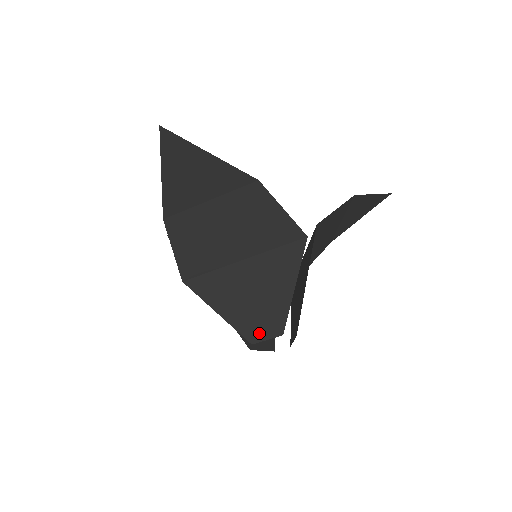
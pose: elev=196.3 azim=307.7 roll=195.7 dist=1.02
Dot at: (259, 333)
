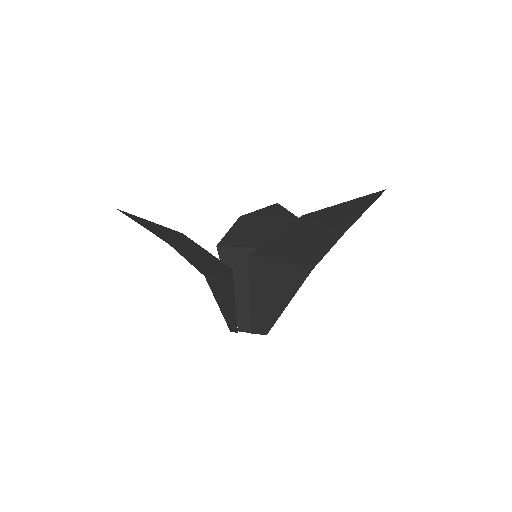
Dot at: (231, 326)
